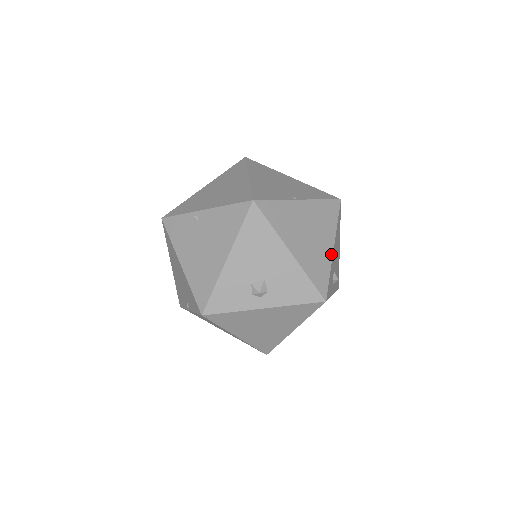
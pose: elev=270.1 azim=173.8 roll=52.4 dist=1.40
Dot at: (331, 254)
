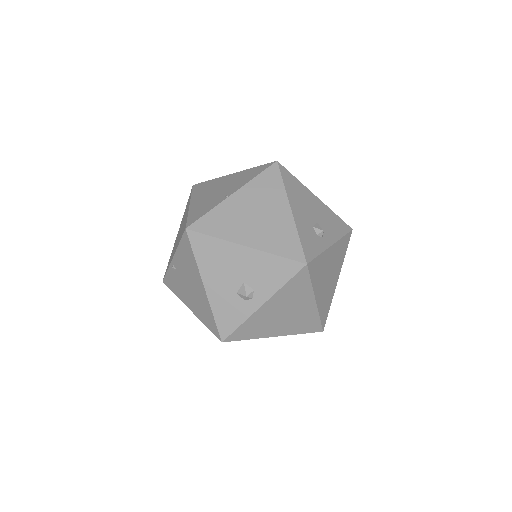
Dot at: (291, 218)
